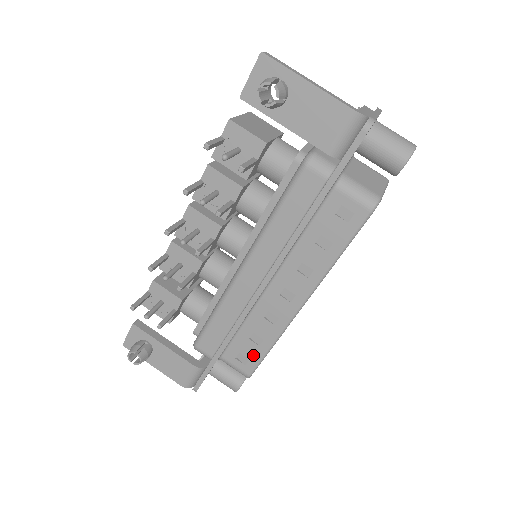
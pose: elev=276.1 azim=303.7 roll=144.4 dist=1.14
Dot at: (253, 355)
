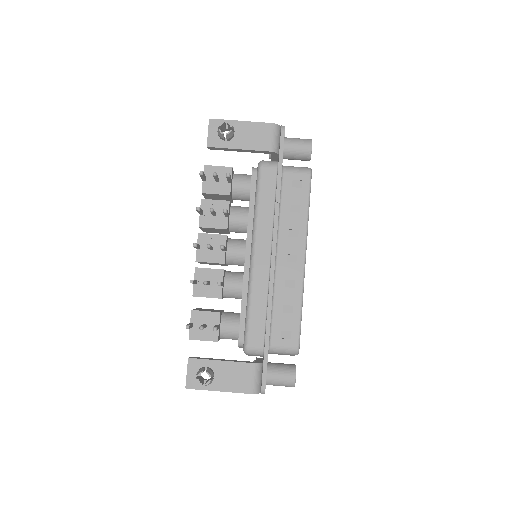
Dot at: (292, 325)
